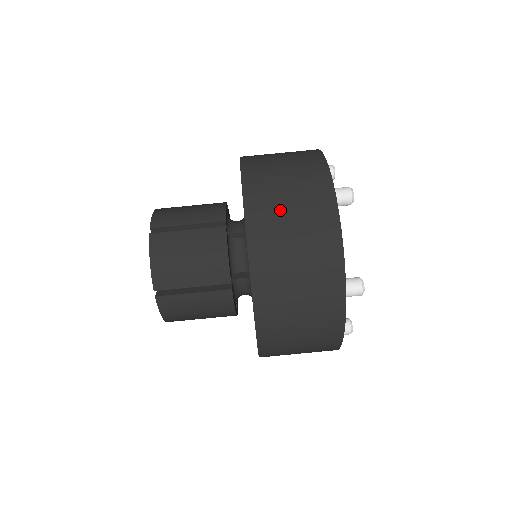
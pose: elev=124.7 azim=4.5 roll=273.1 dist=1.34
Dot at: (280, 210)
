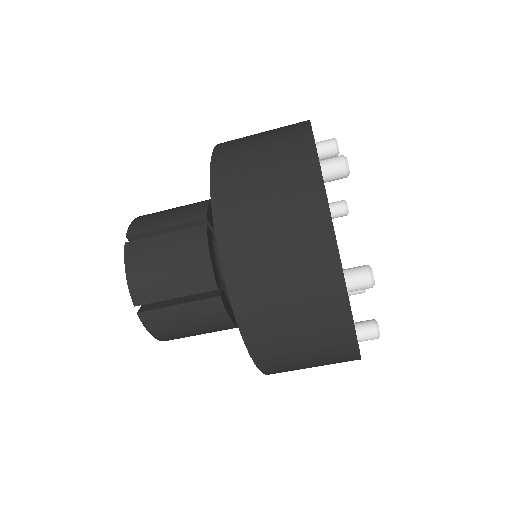
Dot at: (253, 193)
